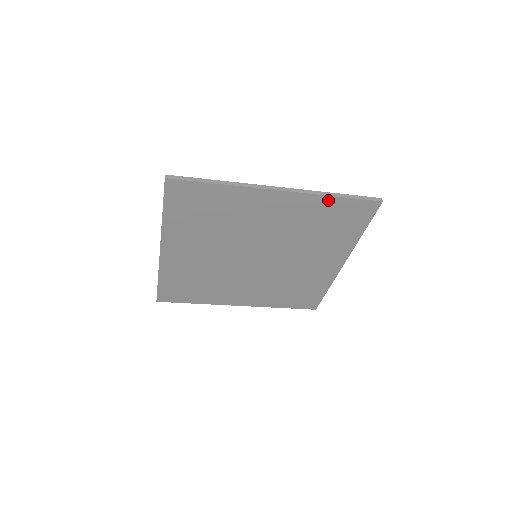
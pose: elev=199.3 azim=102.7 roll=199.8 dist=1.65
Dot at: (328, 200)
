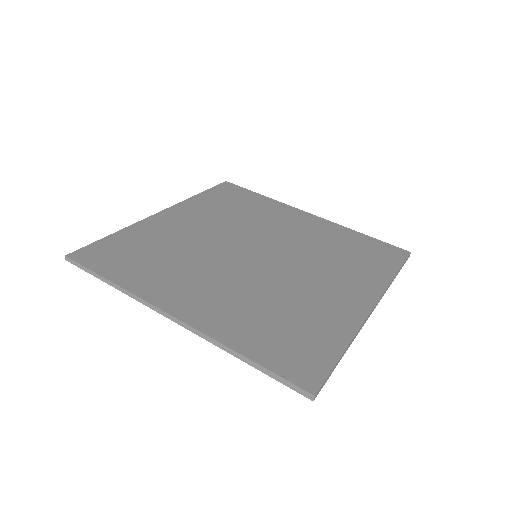
Dot at: occluded
